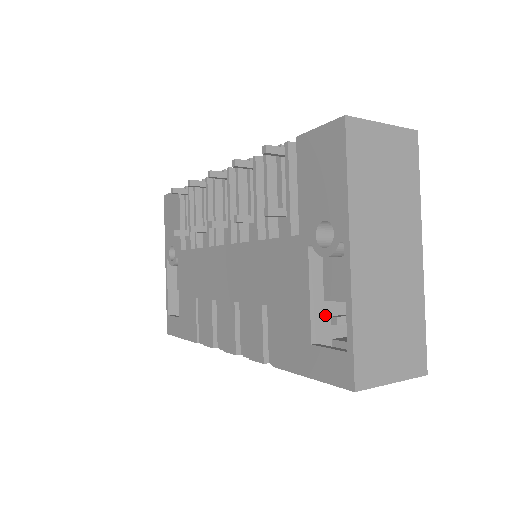
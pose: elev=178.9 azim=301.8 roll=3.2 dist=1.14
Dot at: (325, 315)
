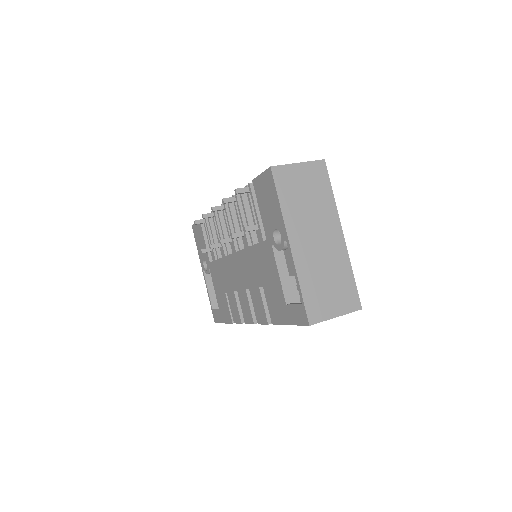
Dot at: (292, 285)
